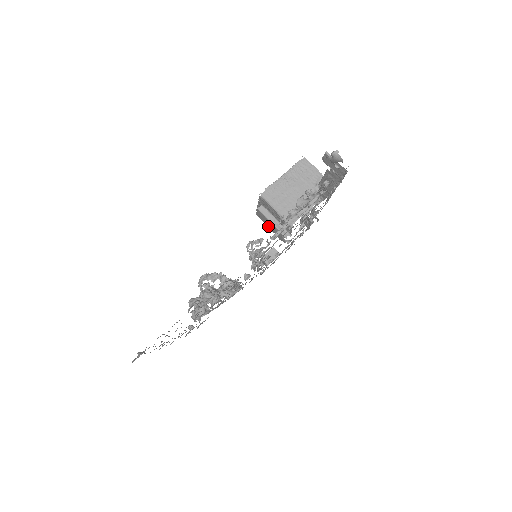
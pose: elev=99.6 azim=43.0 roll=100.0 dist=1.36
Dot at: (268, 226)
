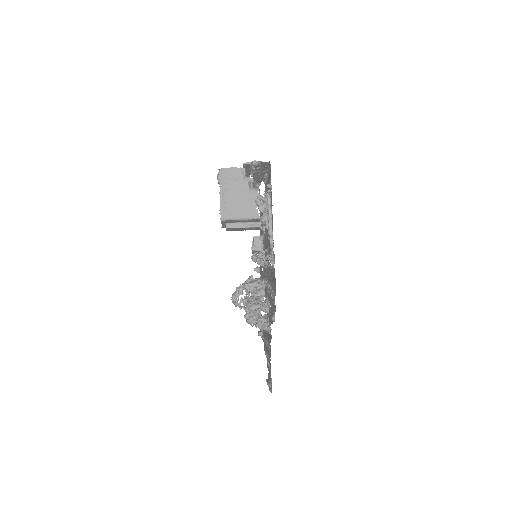
Dot at: (241, 230)
